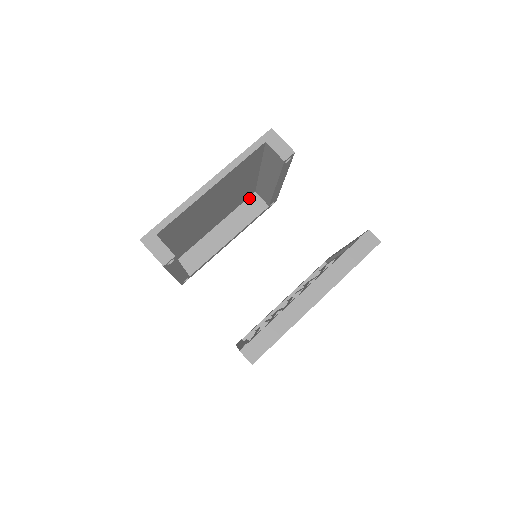
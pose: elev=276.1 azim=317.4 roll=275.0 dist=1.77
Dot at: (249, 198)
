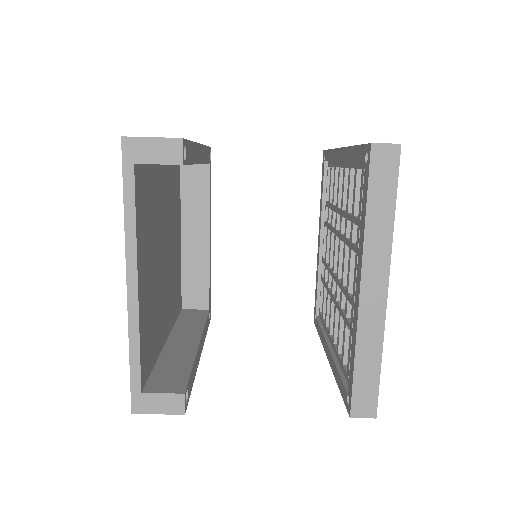
Dot at: (181, 176)
